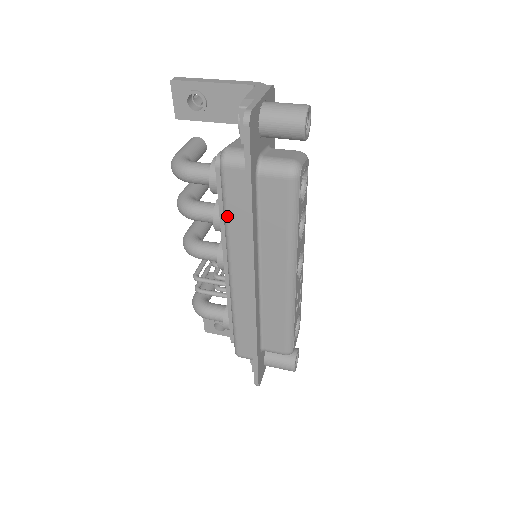
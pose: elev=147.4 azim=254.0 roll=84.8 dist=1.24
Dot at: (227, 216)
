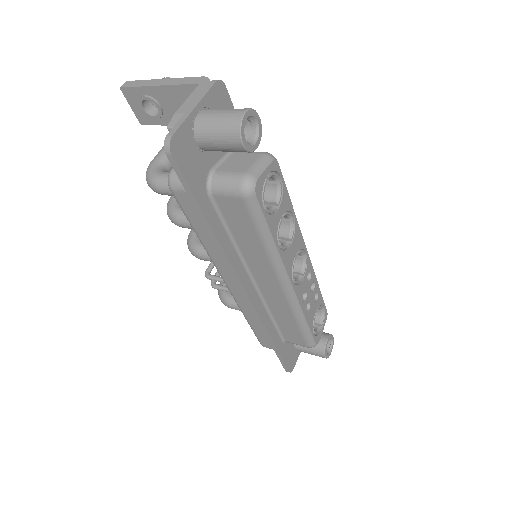
Dot at: (197, 234)
